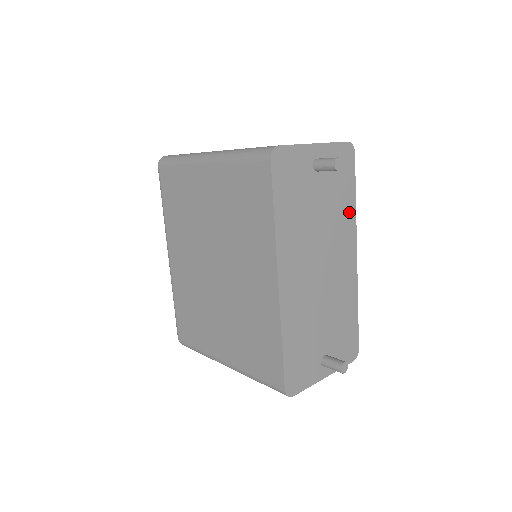
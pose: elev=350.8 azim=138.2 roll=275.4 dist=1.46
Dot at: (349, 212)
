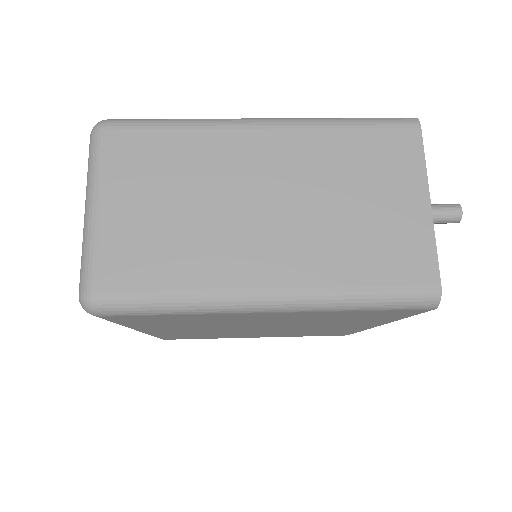
Dot at: occluded
